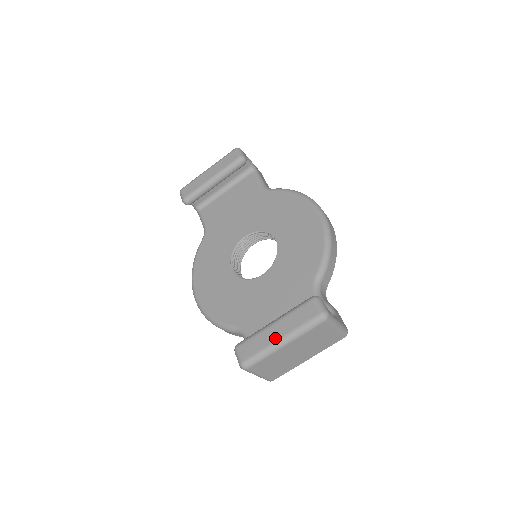
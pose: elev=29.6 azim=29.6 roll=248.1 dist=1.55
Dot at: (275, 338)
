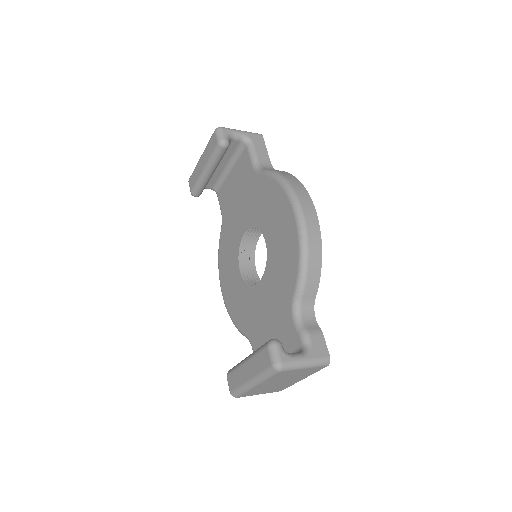
Dot at: (246, 378)
